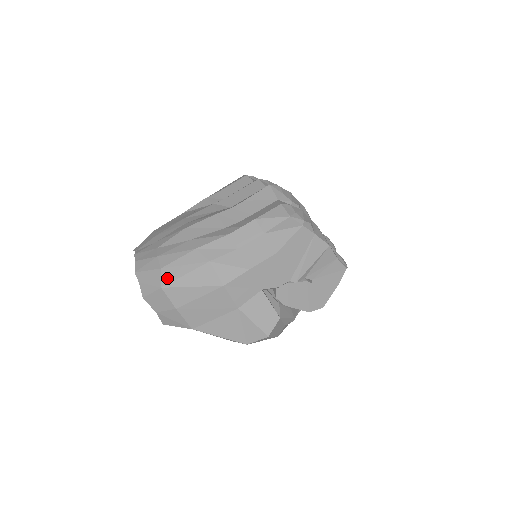
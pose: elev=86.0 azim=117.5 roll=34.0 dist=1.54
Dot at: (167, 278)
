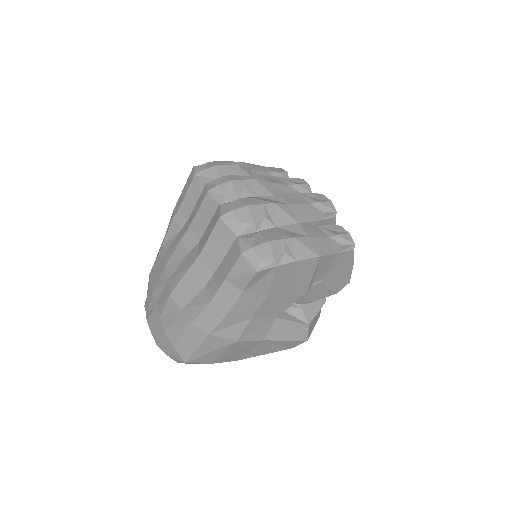
Dot at: (184, 354)
